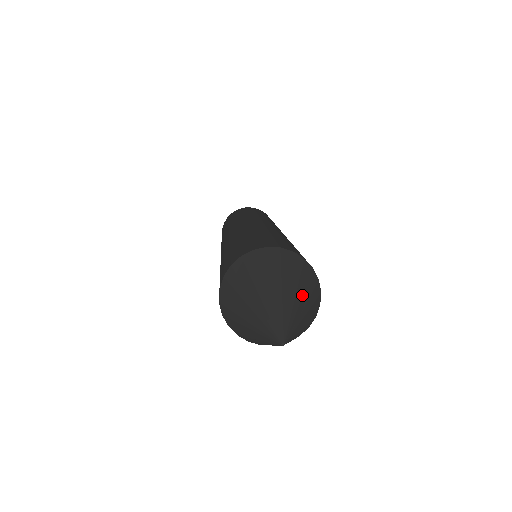
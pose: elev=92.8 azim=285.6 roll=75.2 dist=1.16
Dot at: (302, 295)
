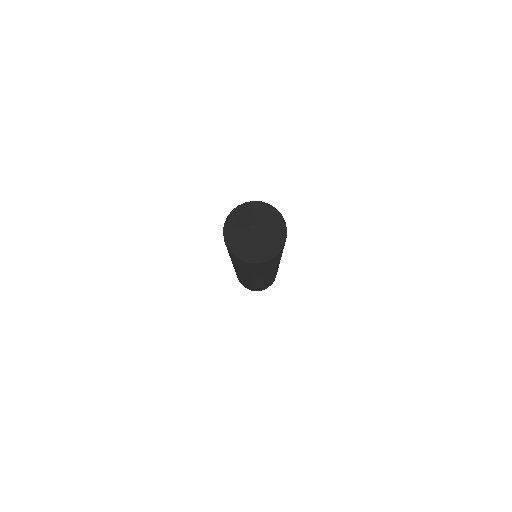
Dot at: (273, 223)
